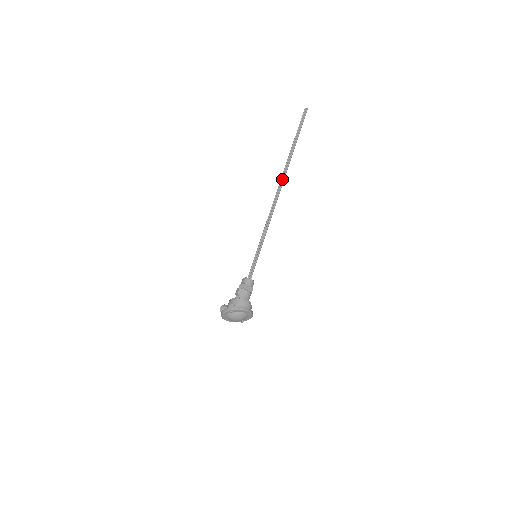
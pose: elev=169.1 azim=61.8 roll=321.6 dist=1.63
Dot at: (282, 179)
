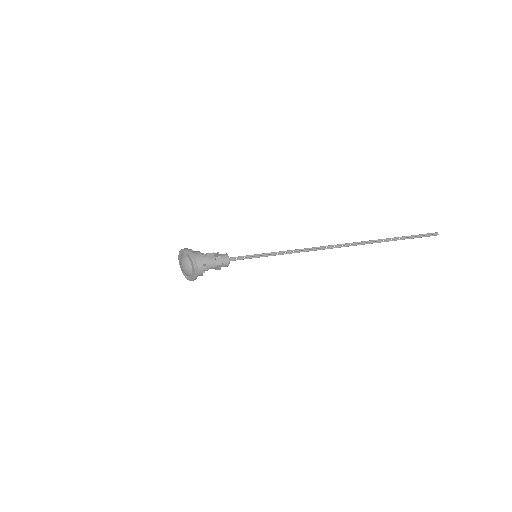
Dot at: (349, 245)
